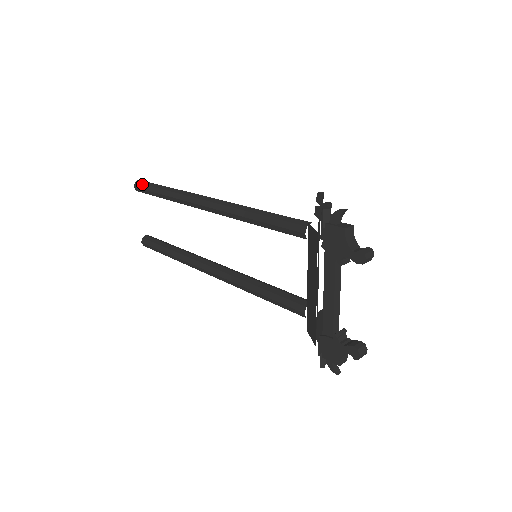
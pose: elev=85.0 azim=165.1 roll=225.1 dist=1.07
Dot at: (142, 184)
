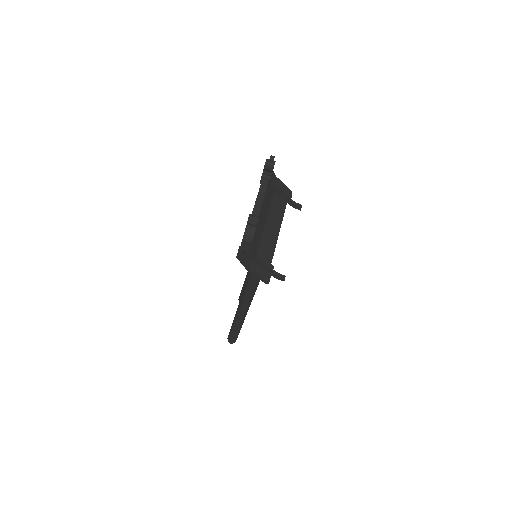
Dot at: occluded
